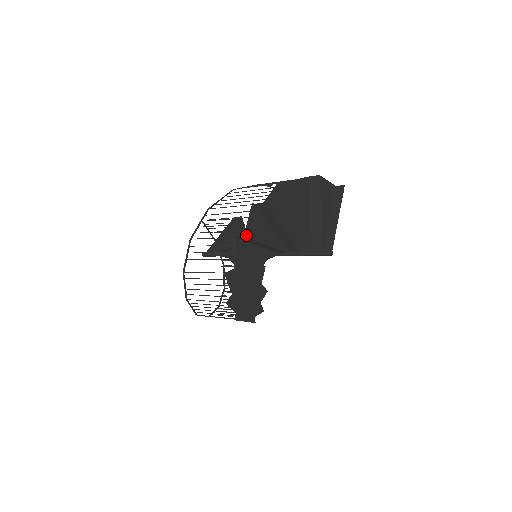
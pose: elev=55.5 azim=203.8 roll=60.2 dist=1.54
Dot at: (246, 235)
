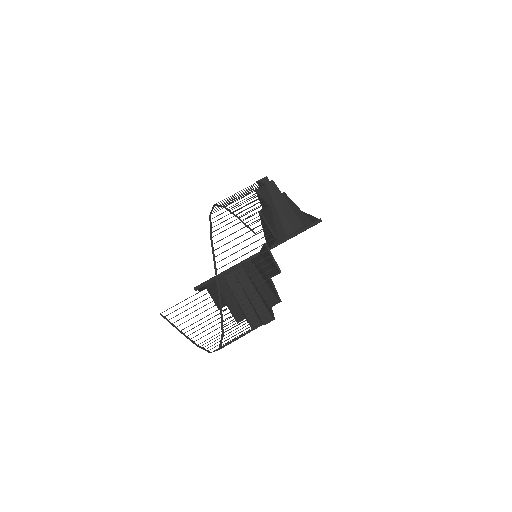
Dot at: (266, 185)
